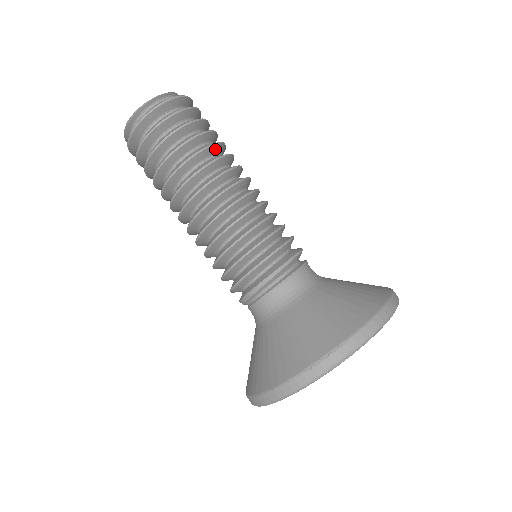
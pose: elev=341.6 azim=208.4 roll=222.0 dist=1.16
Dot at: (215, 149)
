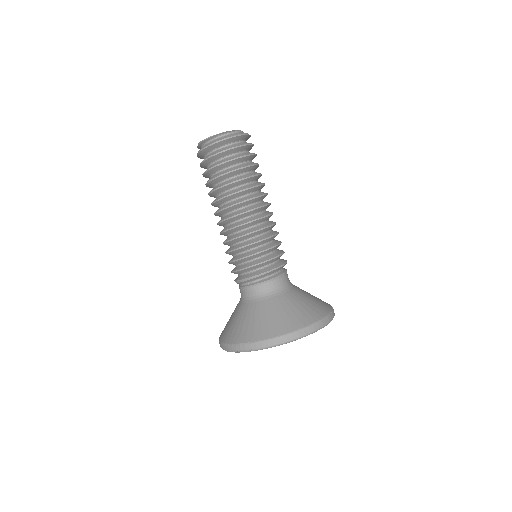
Dot at: (241, 182)
